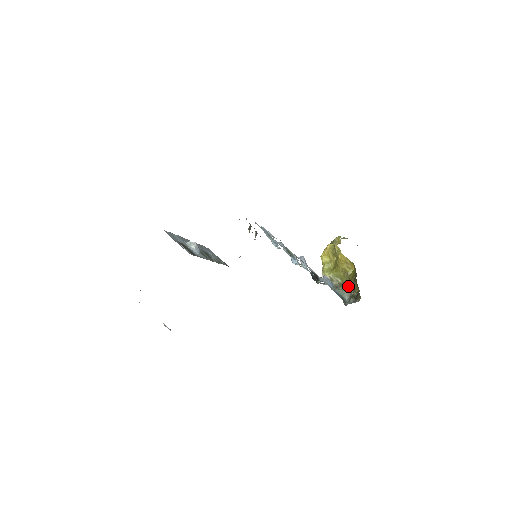
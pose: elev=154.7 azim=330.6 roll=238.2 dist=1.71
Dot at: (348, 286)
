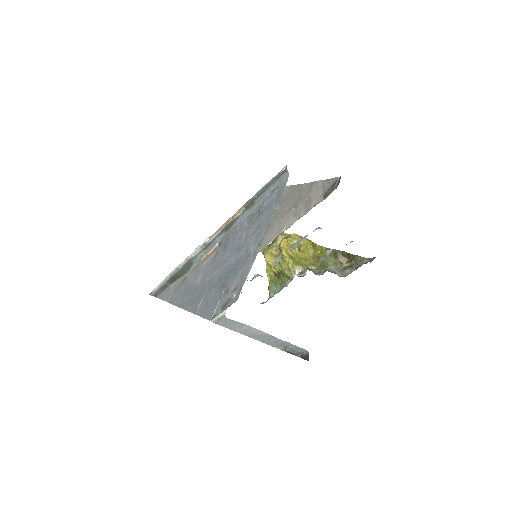
Dot at: (331, 264)
